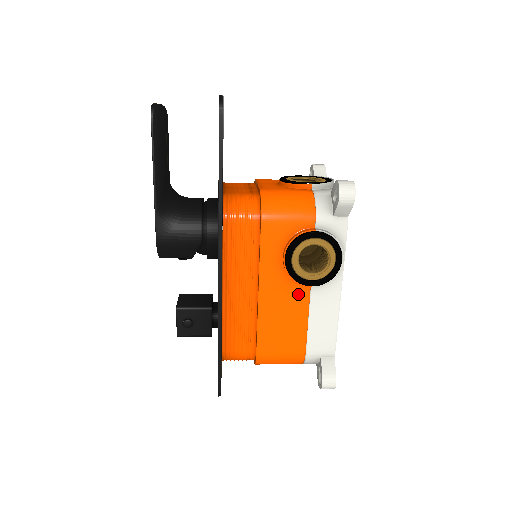
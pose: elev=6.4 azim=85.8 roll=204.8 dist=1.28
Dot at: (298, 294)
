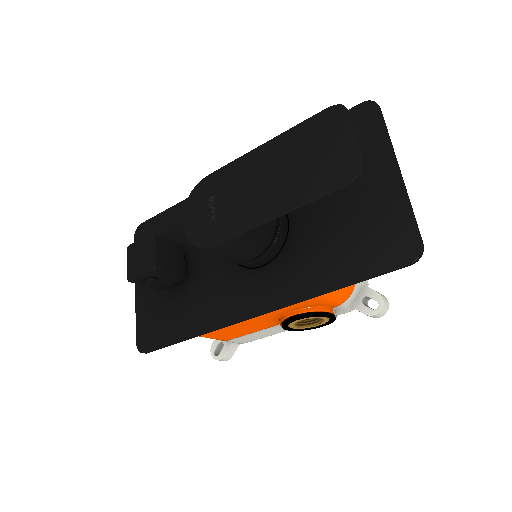
Dot at: (270, 324)
